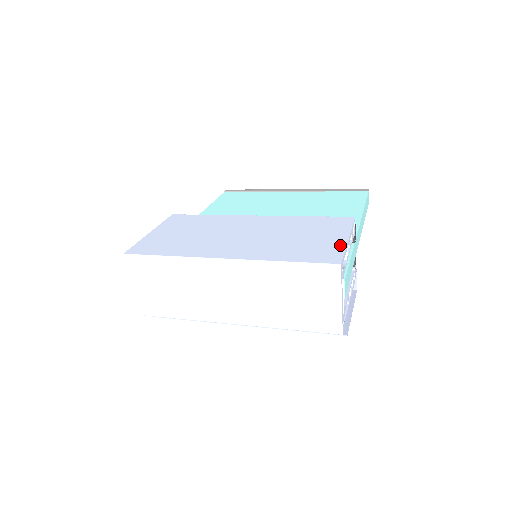
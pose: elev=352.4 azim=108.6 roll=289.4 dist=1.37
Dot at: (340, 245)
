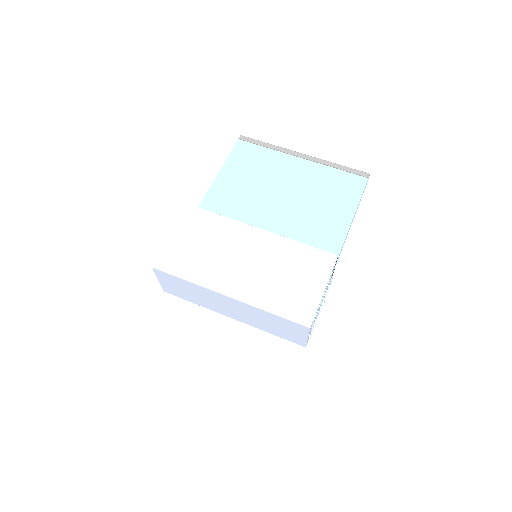
Dot at: (316, 300)
